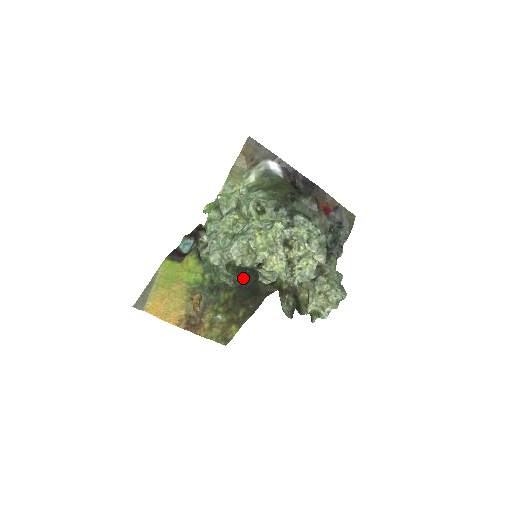
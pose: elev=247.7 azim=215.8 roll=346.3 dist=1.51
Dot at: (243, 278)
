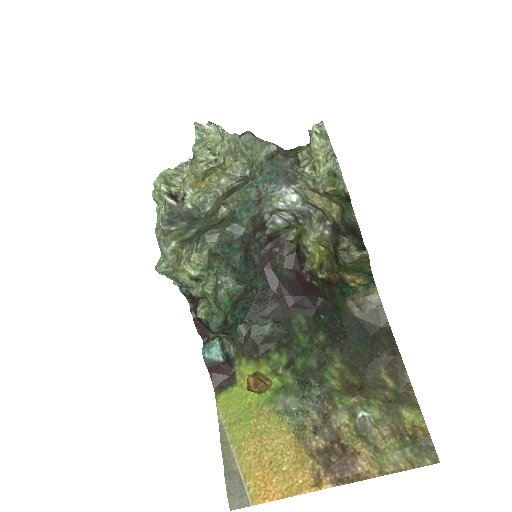
Dot at: (328, 331)
